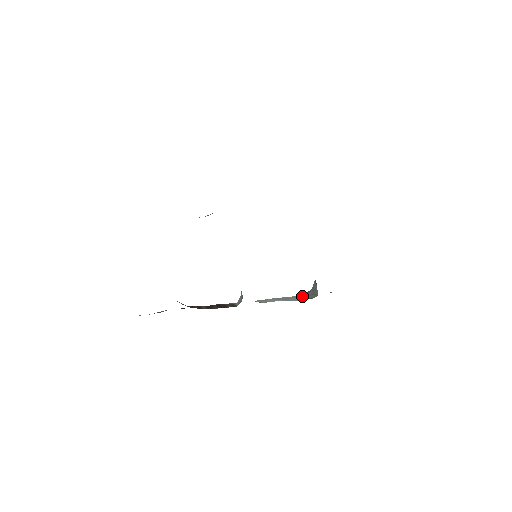
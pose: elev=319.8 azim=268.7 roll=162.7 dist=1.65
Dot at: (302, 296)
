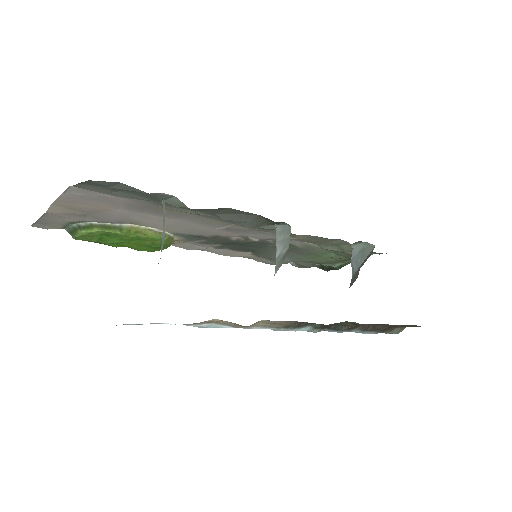
Dot at: occluded
